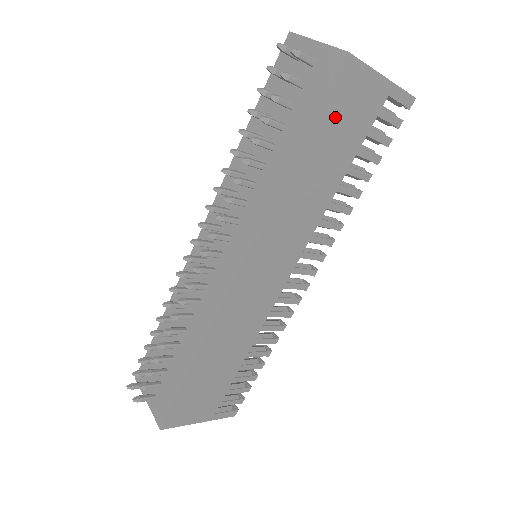
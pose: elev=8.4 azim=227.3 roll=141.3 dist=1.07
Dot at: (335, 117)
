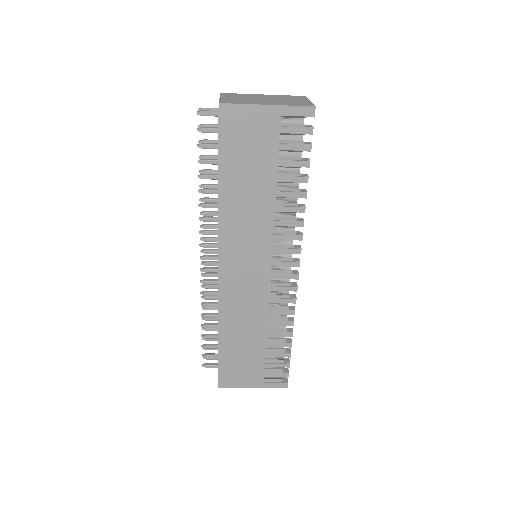
Dot at: (237, 147)
